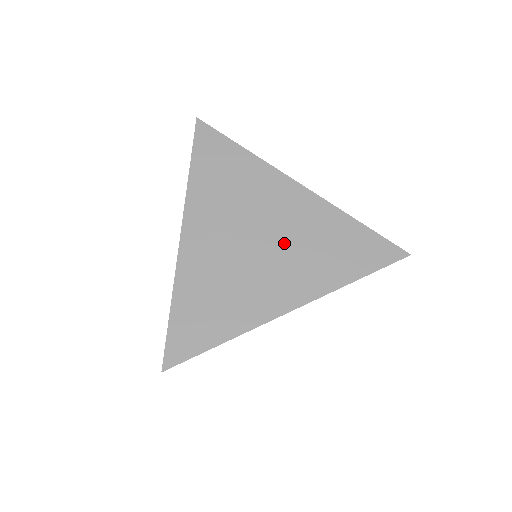
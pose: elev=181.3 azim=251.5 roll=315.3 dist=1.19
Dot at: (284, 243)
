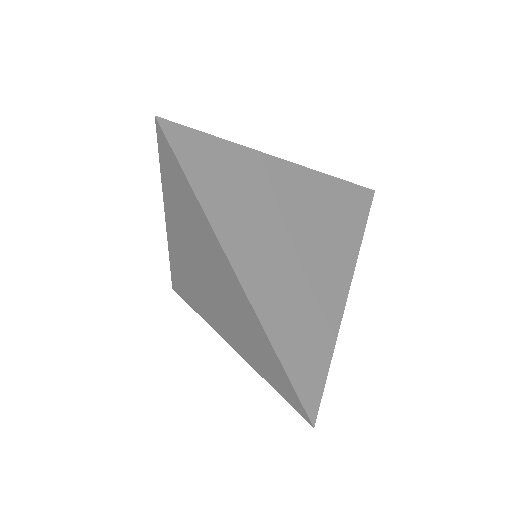
Dot at: (312, 230)
